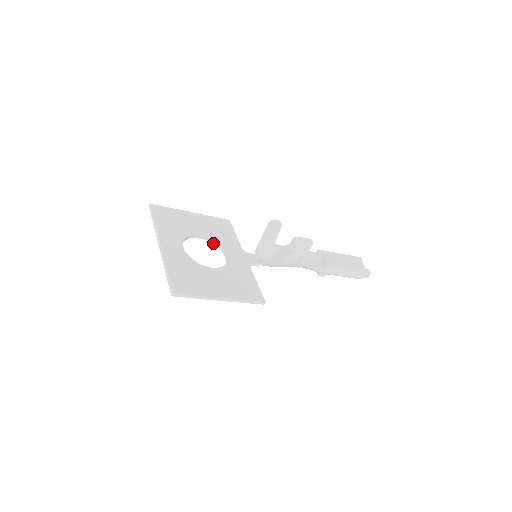
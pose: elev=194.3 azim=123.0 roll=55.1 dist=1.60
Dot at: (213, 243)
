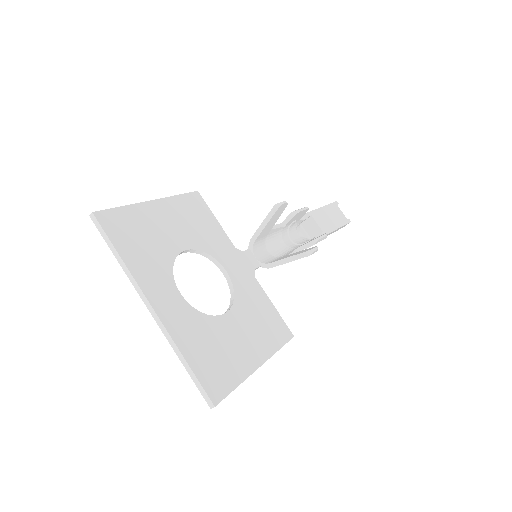
Dot at: (201, 254)
